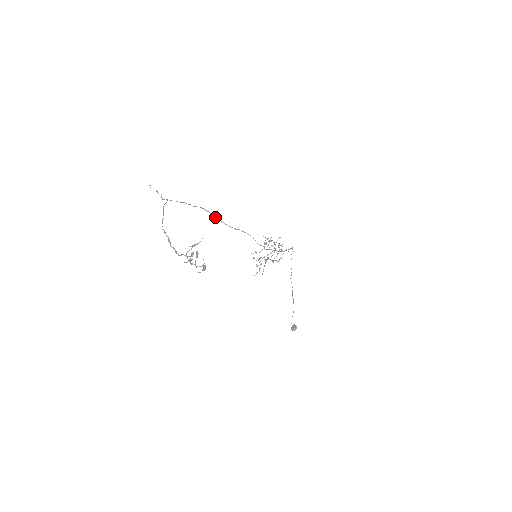
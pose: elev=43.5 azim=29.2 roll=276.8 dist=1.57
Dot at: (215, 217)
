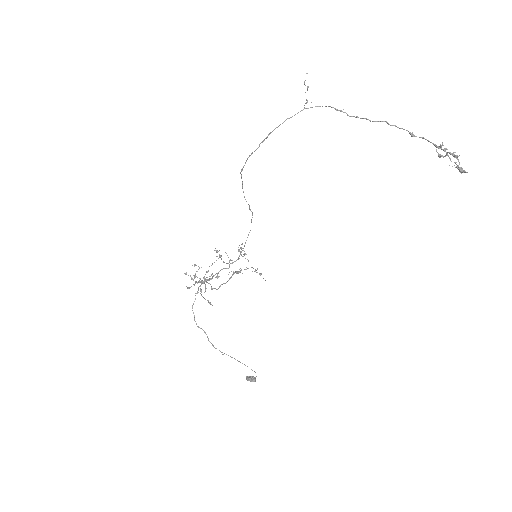
Dot at: (242, 183)
